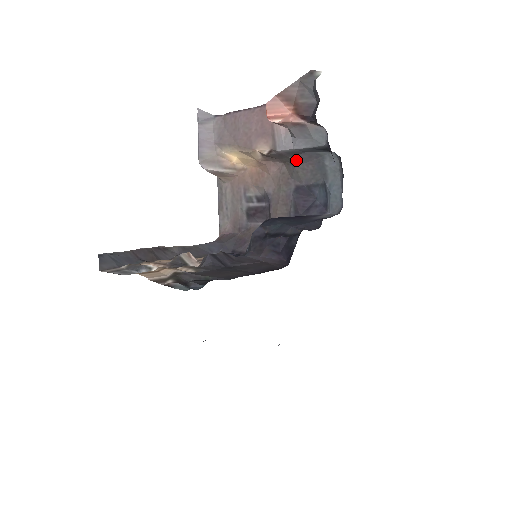
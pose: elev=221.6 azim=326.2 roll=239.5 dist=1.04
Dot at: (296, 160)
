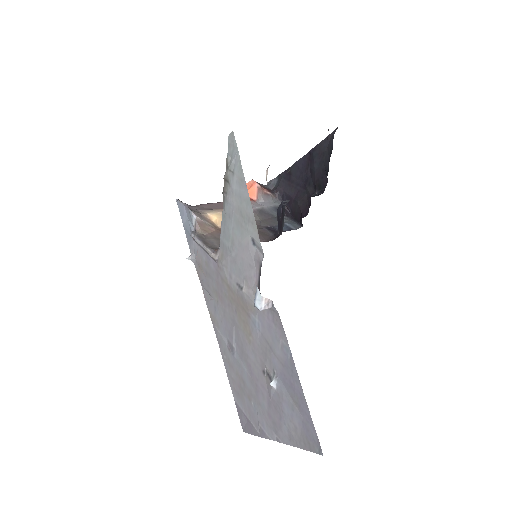
Dot at: (261, 217)
